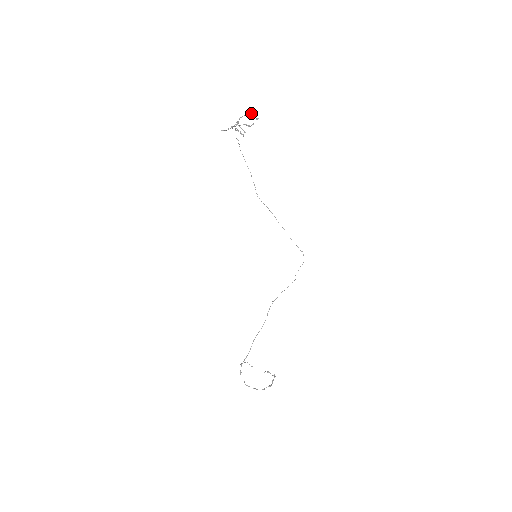
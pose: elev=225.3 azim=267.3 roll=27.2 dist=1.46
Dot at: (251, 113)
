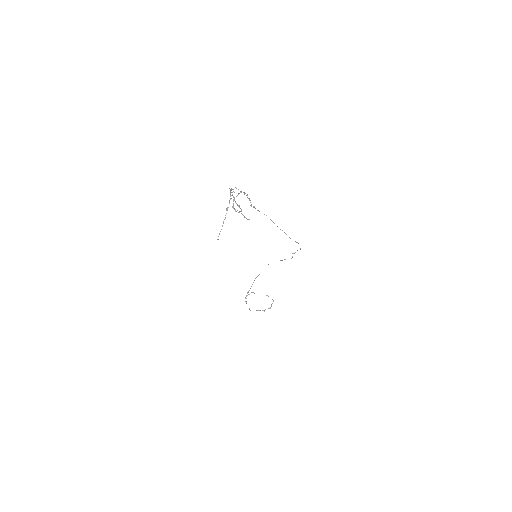
Dot at: (247, 197)
